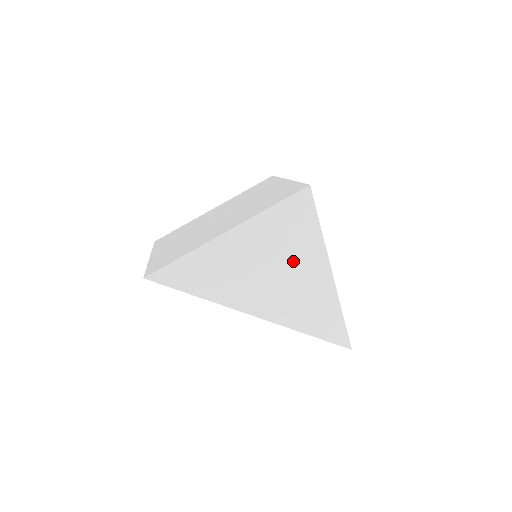
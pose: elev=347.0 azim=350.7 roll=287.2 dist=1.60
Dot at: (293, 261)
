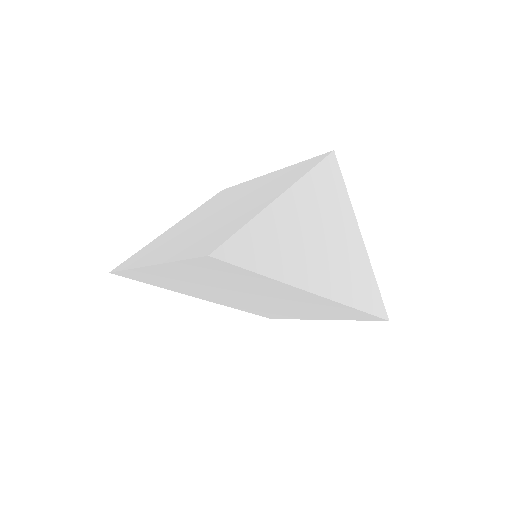
Dot at: (335, 229)
